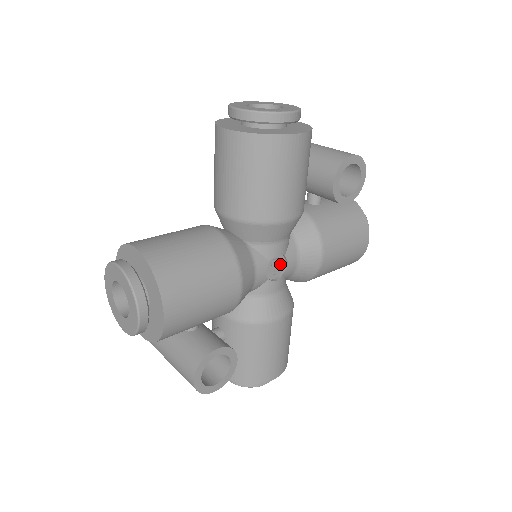
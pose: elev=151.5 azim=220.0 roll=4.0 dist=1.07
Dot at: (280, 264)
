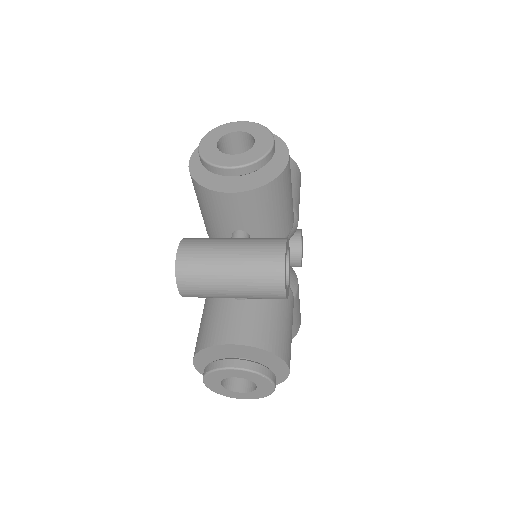
Dot at: occluded
